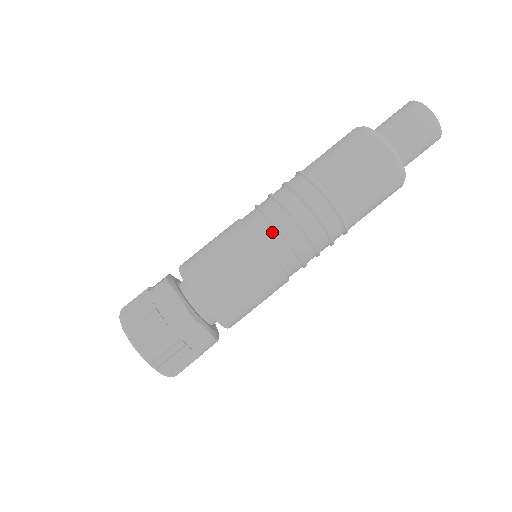
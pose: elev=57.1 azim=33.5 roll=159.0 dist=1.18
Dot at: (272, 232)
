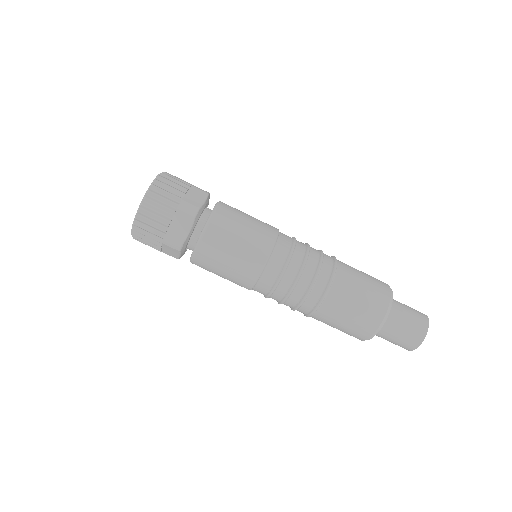
Dot at: (287, 247)
